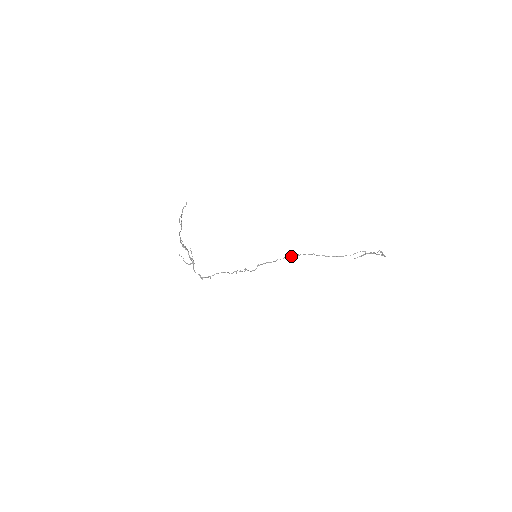
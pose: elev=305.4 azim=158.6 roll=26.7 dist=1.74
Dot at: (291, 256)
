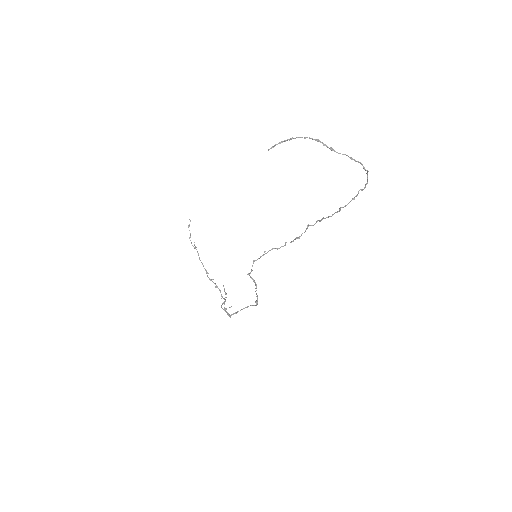
Dot at: (290, 242)
